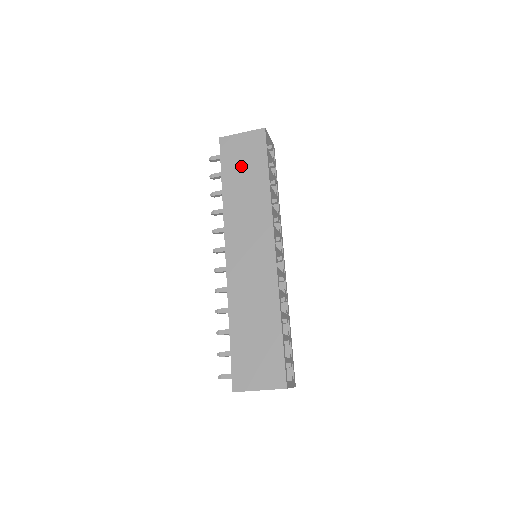
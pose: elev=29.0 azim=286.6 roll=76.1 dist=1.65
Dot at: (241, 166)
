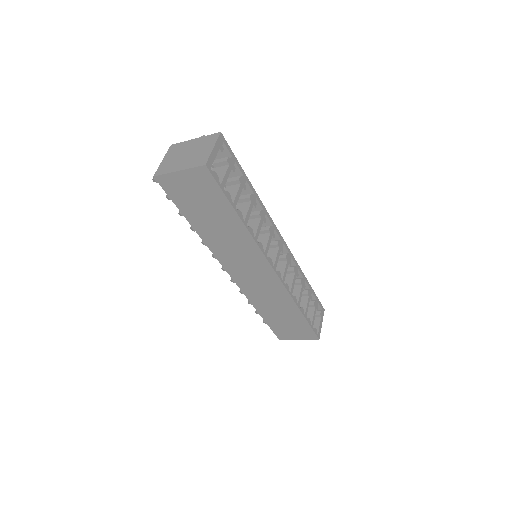
Dot at: (200, 206)
